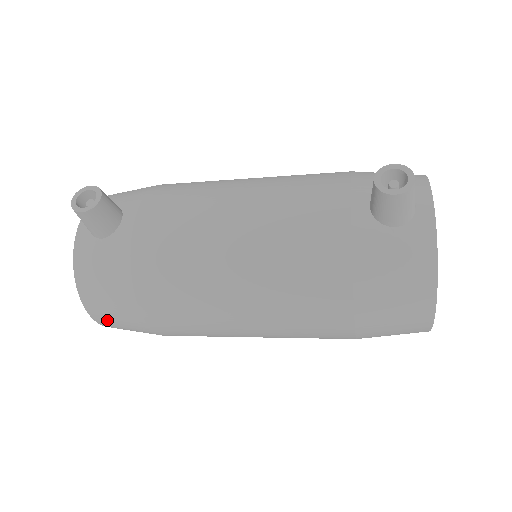
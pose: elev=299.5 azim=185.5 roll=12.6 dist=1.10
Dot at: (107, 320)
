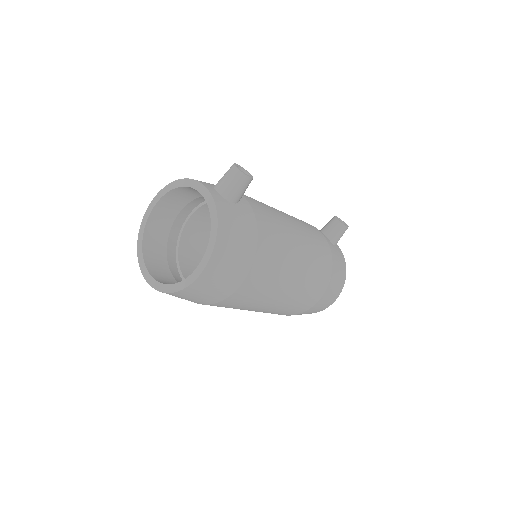
Dot at: (217, 270)
